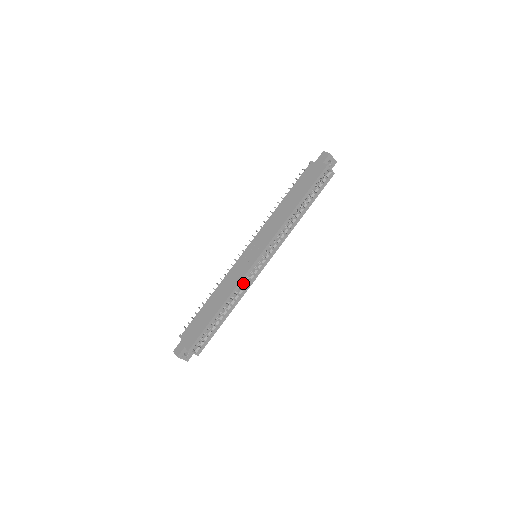
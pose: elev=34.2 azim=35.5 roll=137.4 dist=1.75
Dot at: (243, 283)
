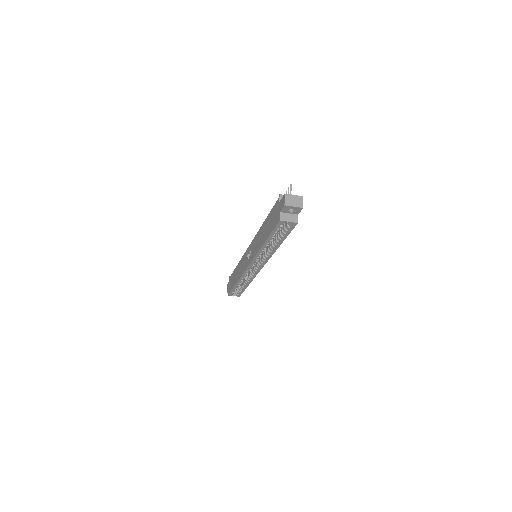
Dot at: occluded
